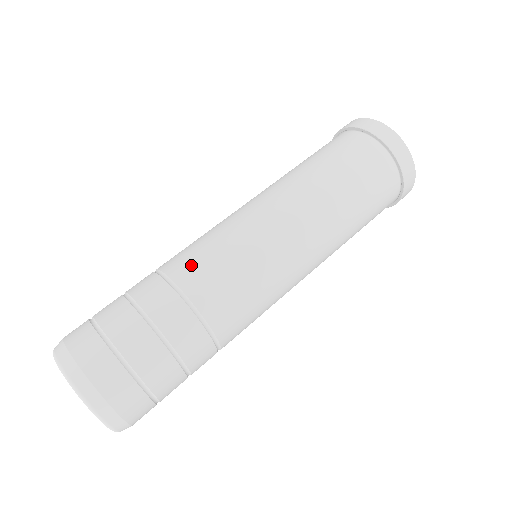
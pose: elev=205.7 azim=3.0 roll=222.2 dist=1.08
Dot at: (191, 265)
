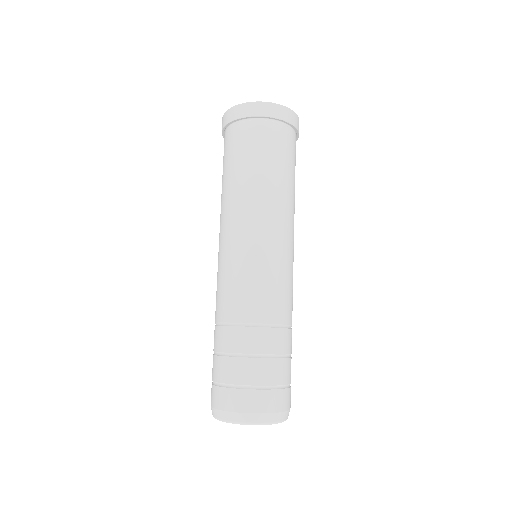
Dot at: (227, 304)
